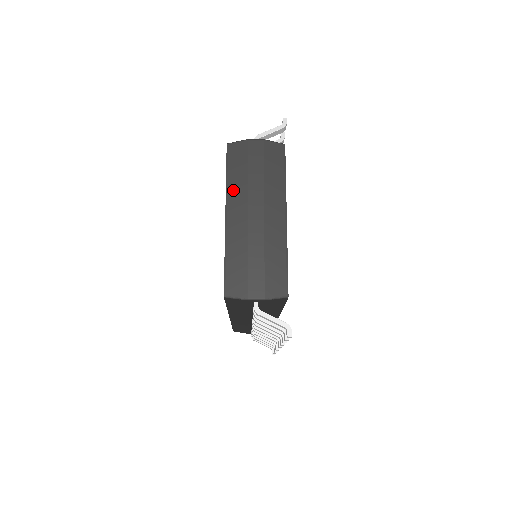
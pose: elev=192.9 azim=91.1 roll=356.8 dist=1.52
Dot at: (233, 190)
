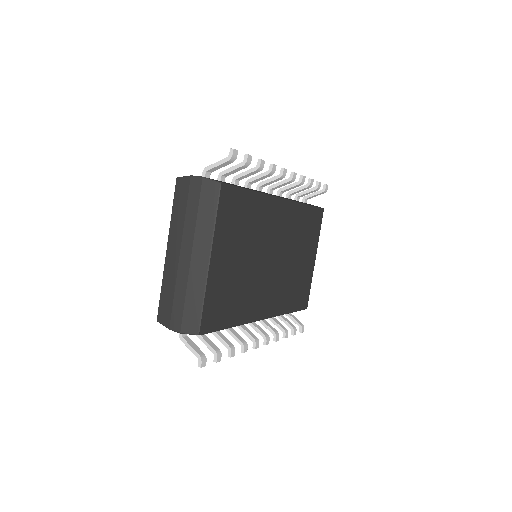
Dot at: (174, 226)
